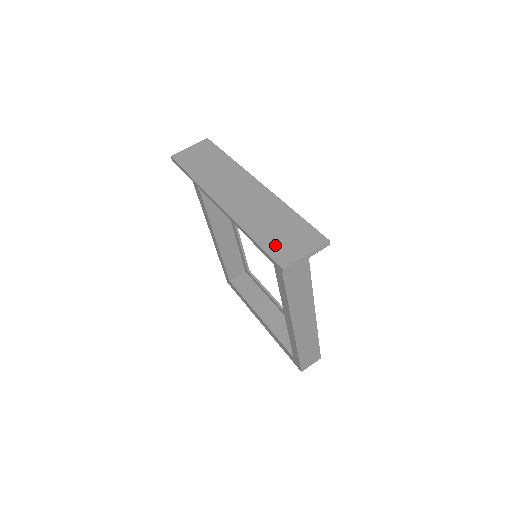
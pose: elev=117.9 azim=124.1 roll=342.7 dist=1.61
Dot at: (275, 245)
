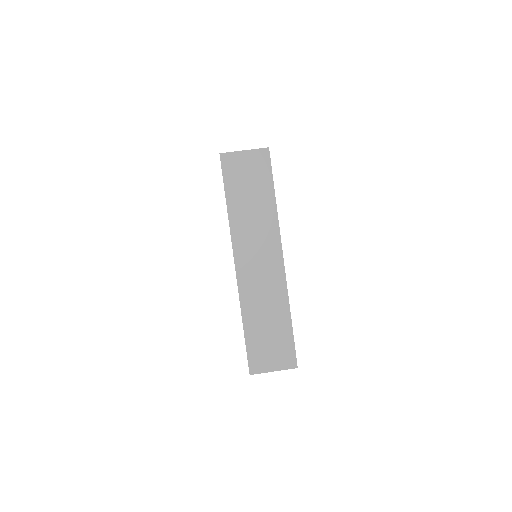
Dot at: (257, 348)
